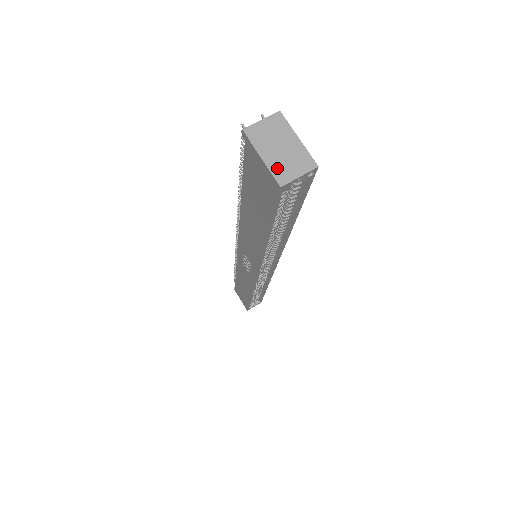
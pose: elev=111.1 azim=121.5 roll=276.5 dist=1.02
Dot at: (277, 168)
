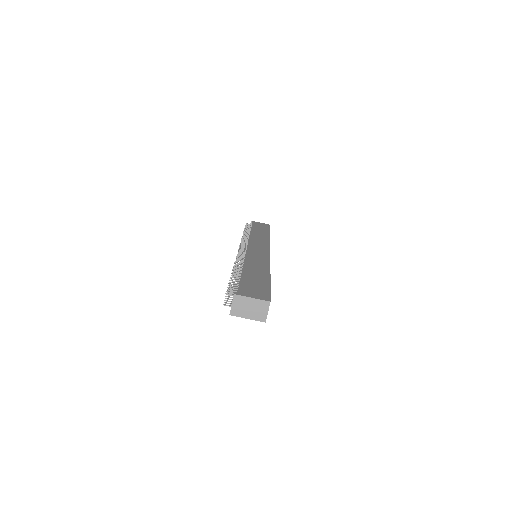
Dot at: (257, 317)
